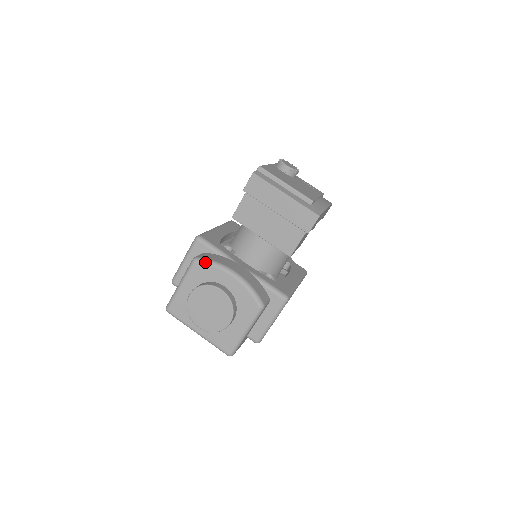
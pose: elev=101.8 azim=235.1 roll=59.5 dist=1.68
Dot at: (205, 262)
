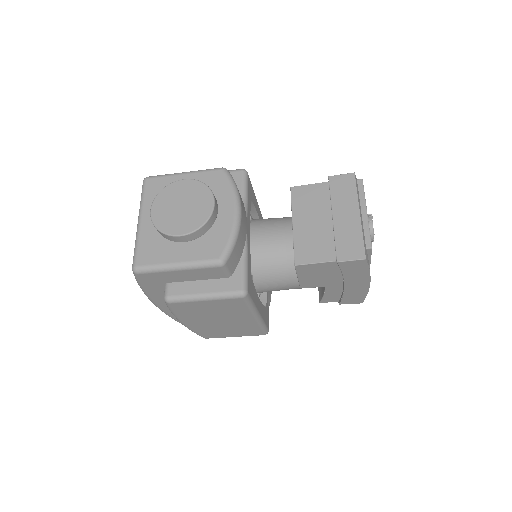
Dot at: (230, 178)
